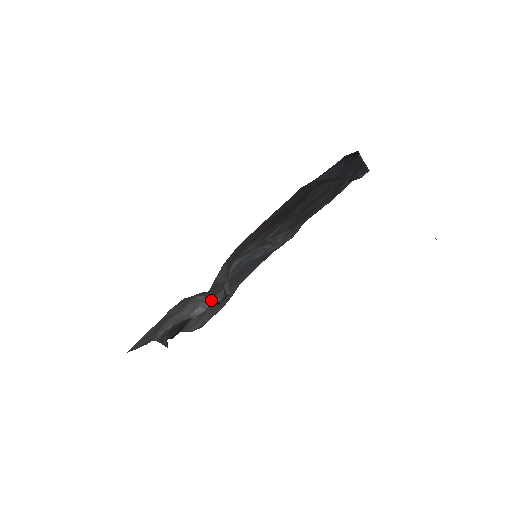
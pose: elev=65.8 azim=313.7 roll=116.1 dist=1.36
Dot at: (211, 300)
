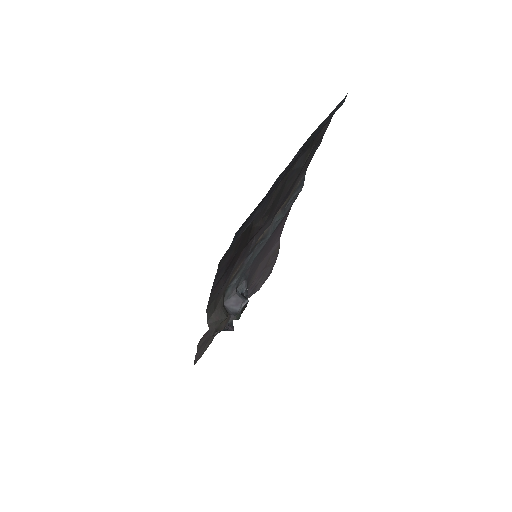
Dot at: occluded
